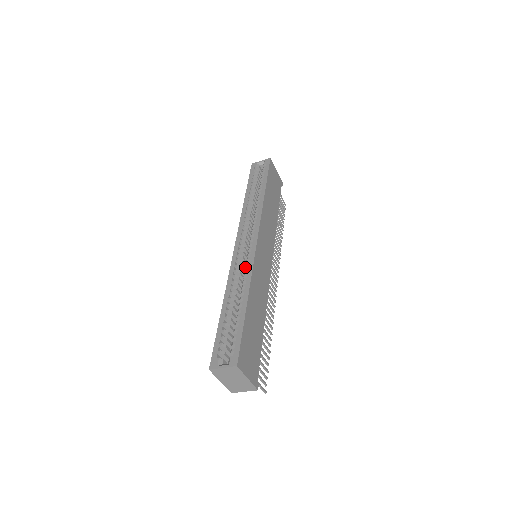
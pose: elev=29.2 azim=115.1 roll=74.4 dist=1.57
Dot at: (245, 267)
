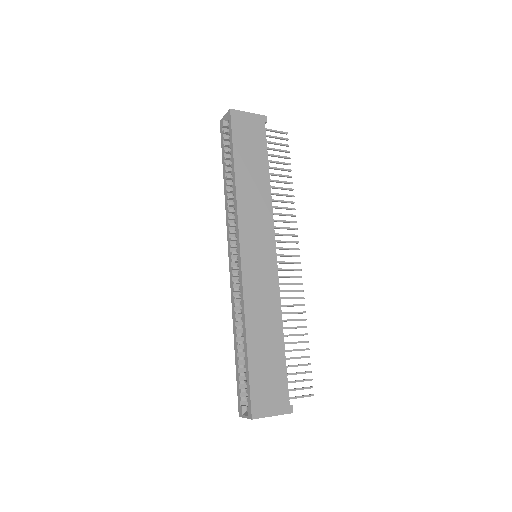
Dot at: occluded
